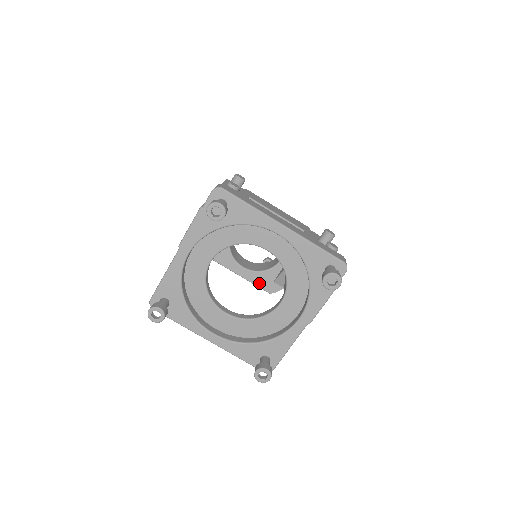
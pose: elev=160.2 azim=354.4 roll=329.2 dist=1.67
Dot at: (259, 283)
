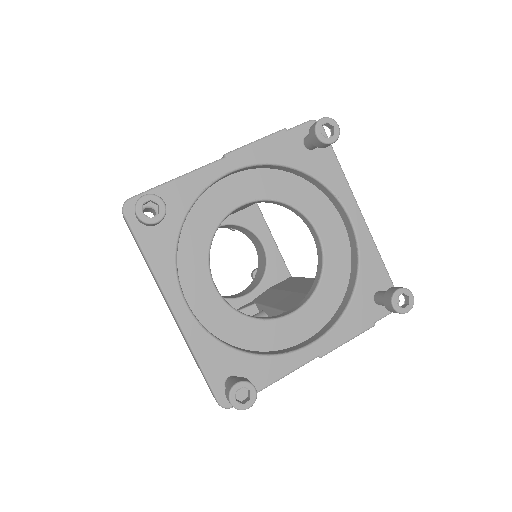
Dot at: occluded
